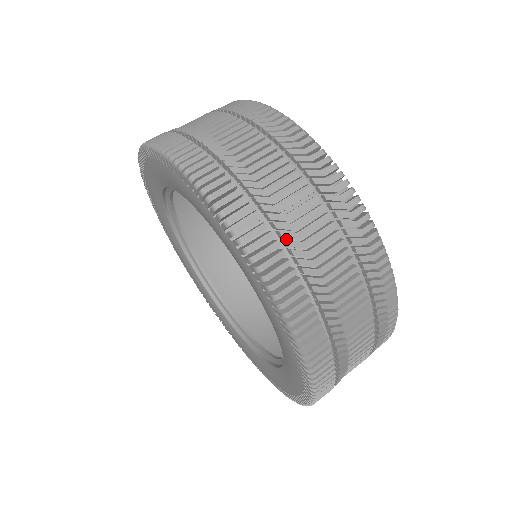
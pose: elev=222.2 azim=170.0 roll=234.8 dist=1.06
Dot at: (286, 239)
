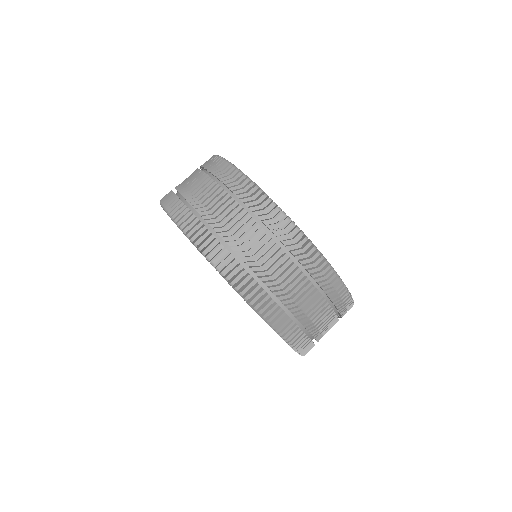
Dot at: occluded
